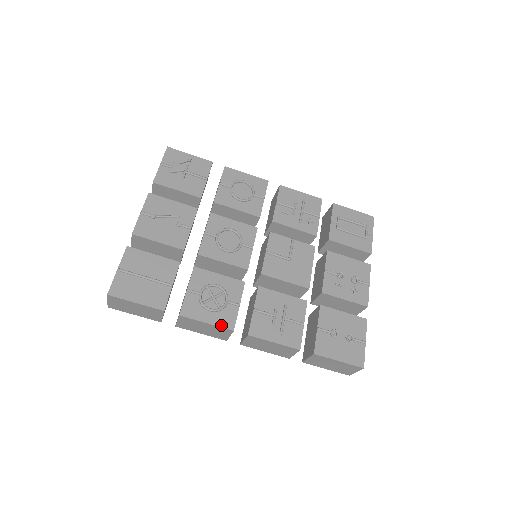
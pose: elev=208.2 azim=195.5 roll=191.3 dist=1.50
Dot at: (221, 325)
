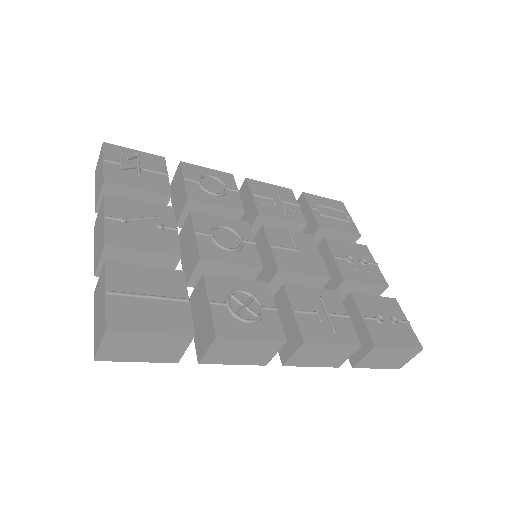
Dot at: (270, 337)
